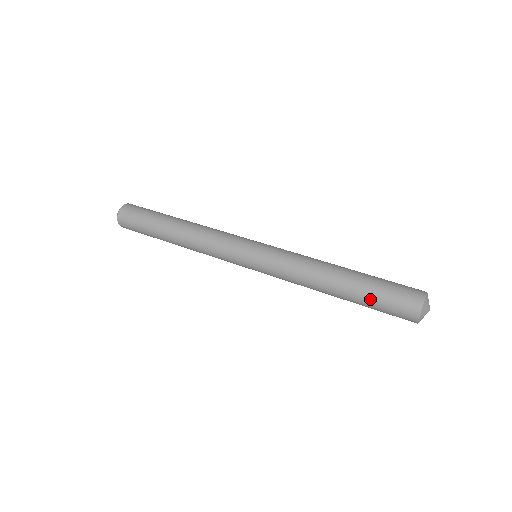
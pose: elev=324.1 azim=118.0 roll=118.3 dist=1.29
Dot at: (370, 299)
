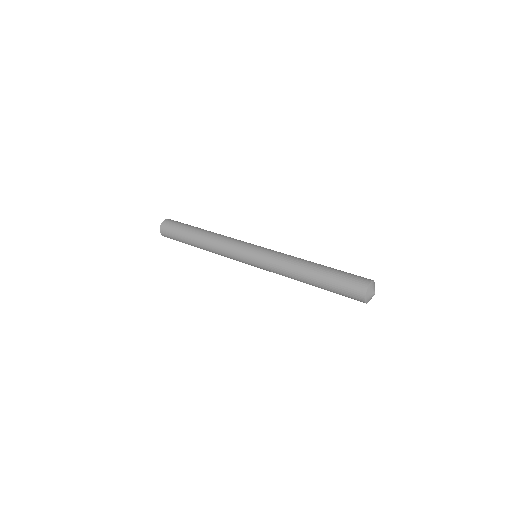
Dot at: (333, 280)
